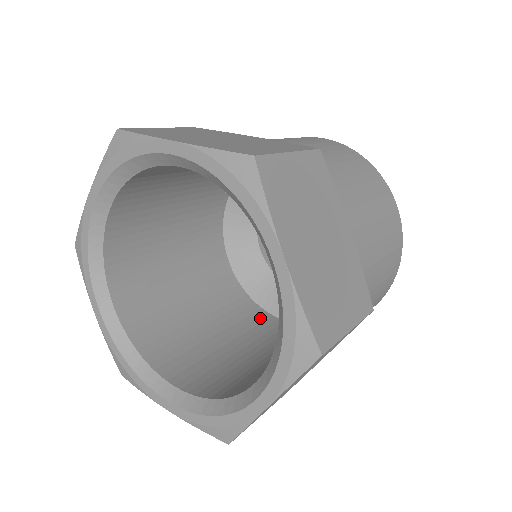
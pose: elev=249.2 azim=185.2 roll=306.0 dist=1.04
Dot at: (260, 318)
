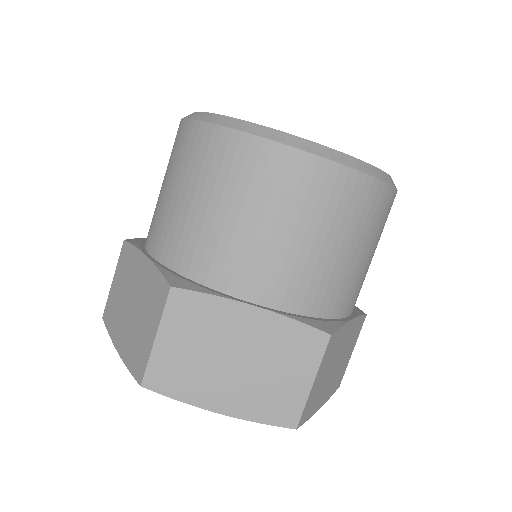
Dot at: occluded
